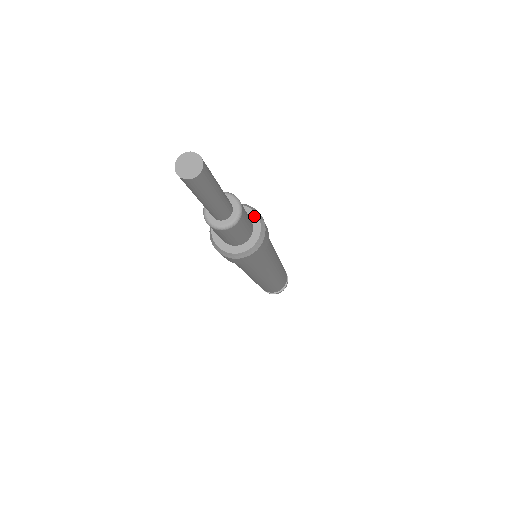
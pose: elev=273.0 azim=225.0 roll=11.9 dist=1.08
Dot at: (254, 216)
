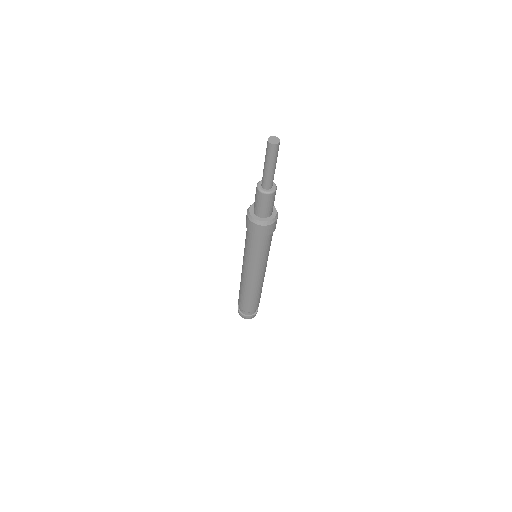
Dot at: (274, 209)
